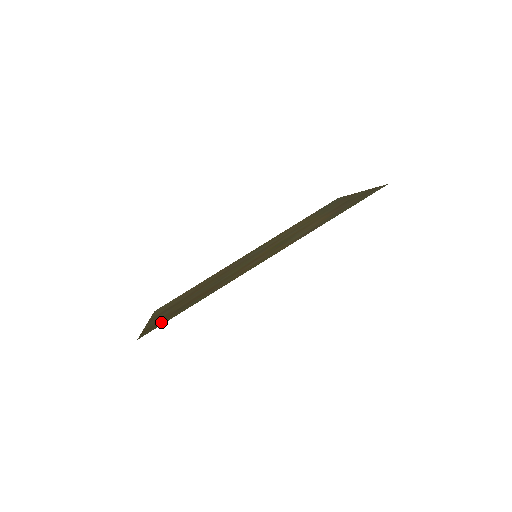
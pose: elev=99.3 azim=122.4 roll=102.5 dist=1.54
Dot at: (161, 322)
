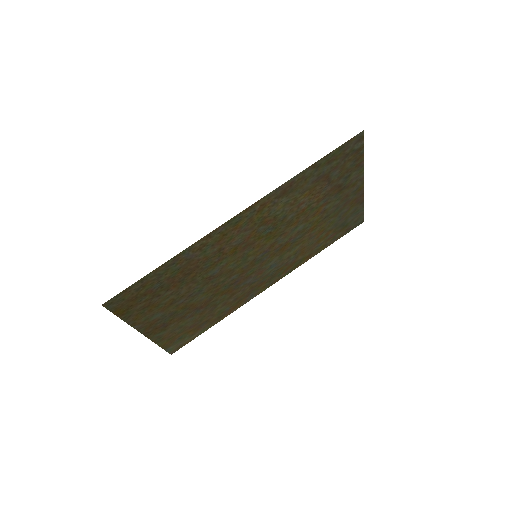
Dot at: (133, 296)
